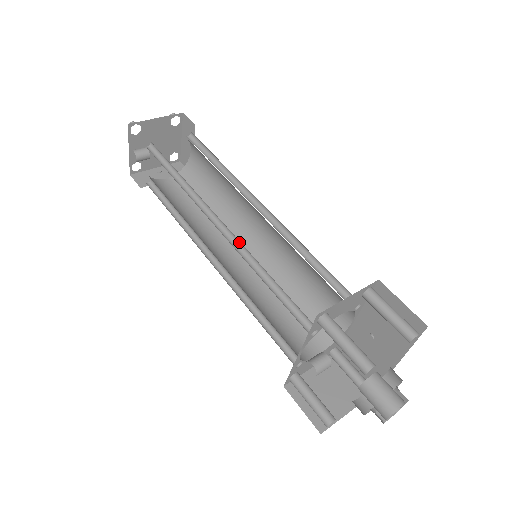
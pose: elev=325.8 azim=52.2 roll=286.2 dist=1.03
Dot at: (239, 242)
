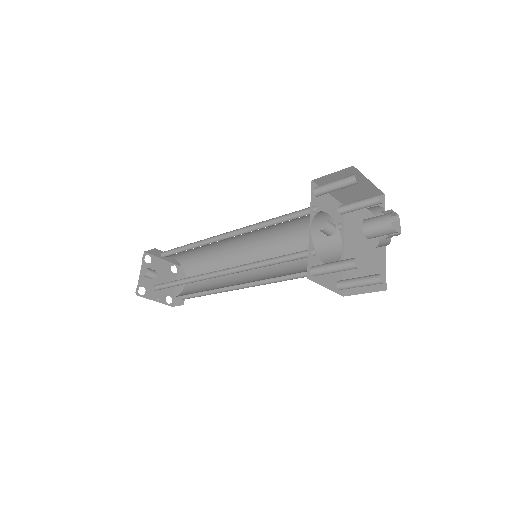
Dot at: (244, 232)
